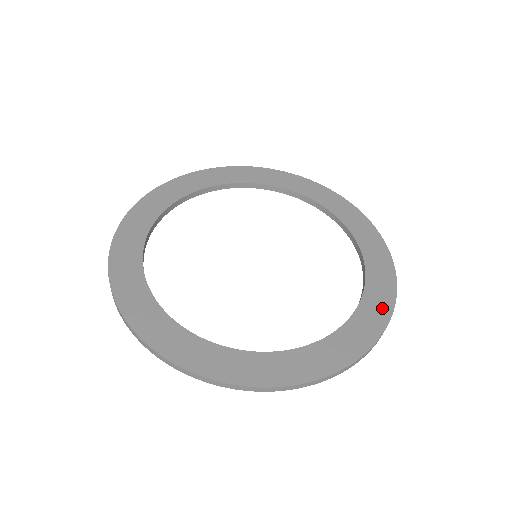
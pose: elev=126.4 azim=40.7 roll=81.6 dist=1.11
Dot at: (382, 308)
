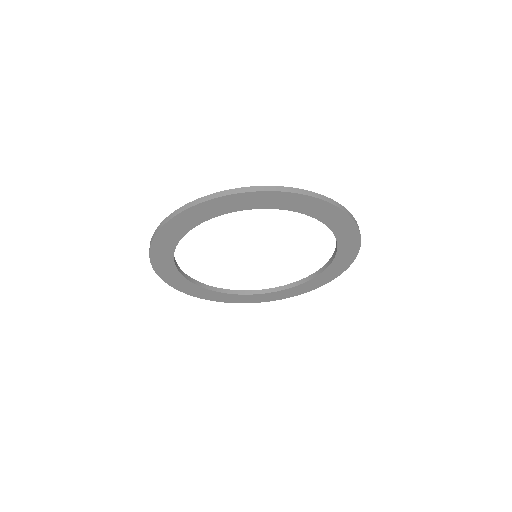
Dot at: occluded
